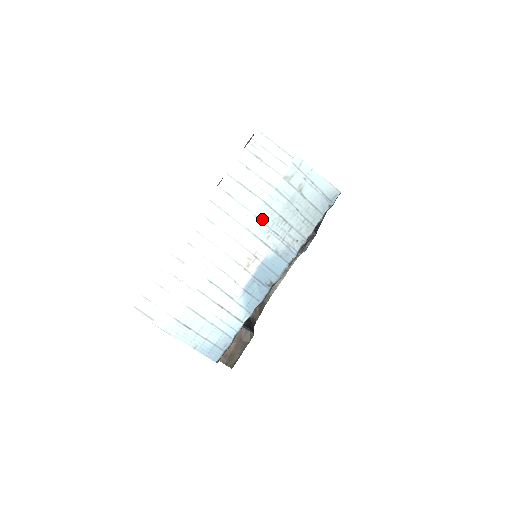
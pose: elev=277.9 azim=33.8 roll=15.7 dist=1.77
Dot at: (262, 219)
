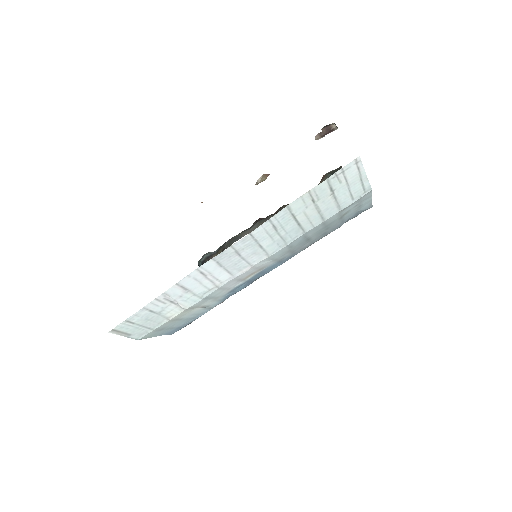
Dot at: (291, 245)
